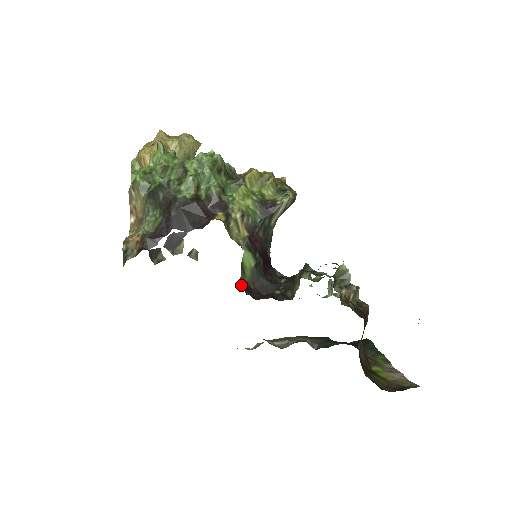
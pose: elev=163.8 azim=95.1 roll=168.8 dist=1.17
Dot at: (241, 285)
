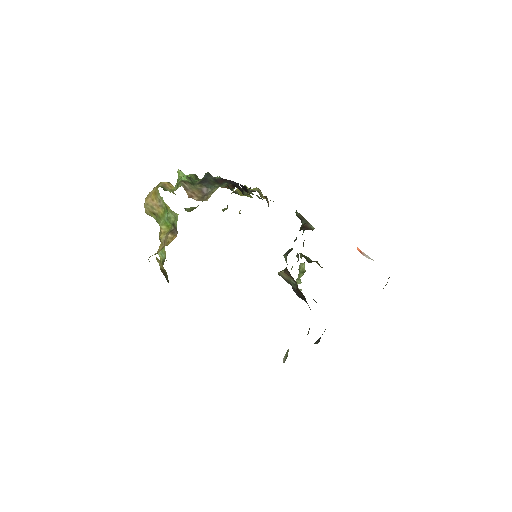
Dot at: occluded
